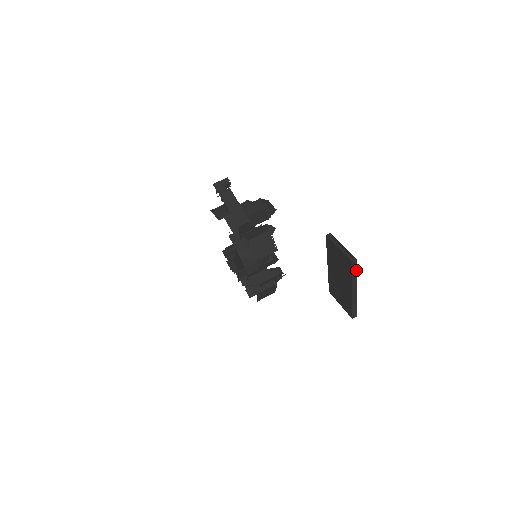
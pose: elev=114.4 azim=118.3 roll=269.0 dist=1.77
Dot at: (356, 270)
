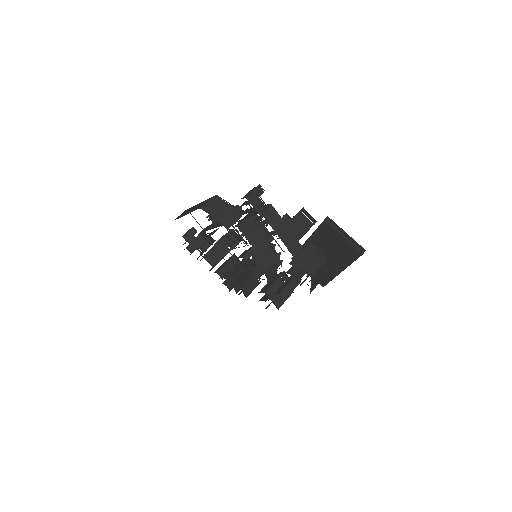
Dot at: occluded
